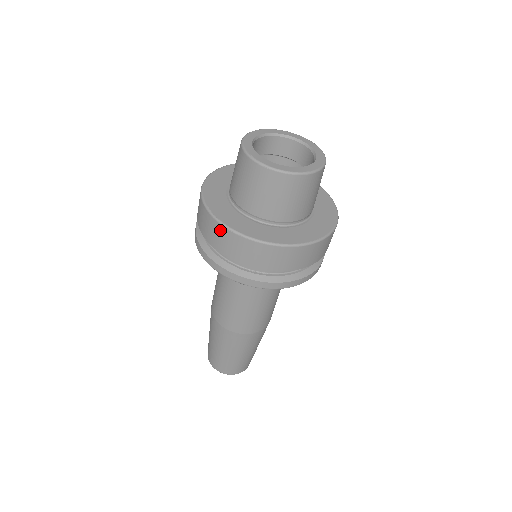
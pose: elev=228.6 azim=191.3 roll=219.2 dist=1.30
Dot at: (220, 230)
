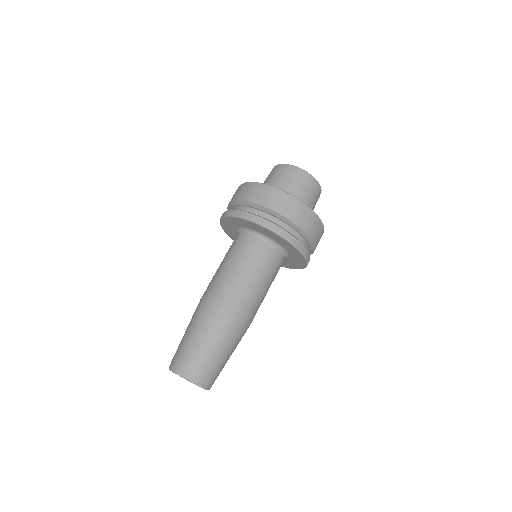
Dot at: (254, 186)
